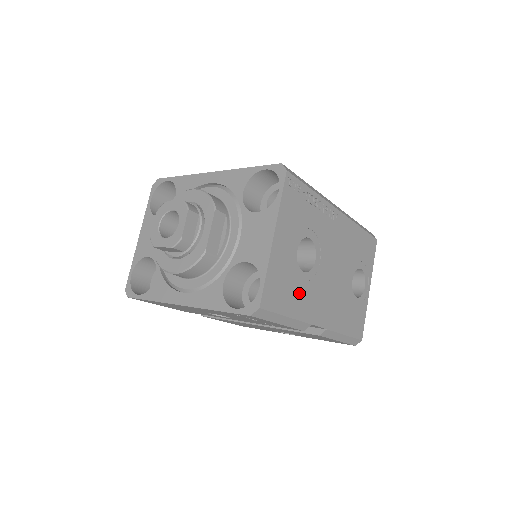
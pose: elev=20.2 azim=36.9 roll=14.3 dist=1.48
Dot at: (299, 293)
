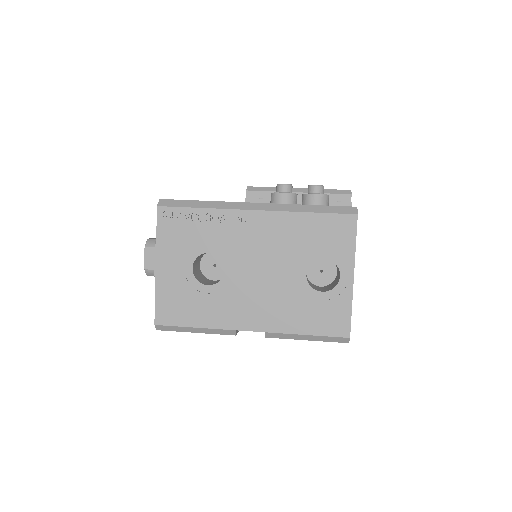
Dot at: (206, 305)
